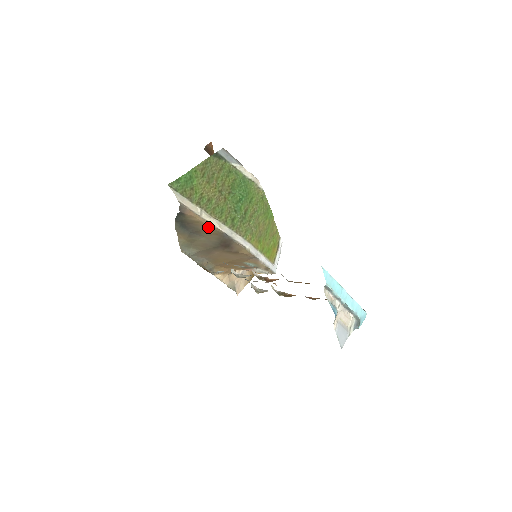
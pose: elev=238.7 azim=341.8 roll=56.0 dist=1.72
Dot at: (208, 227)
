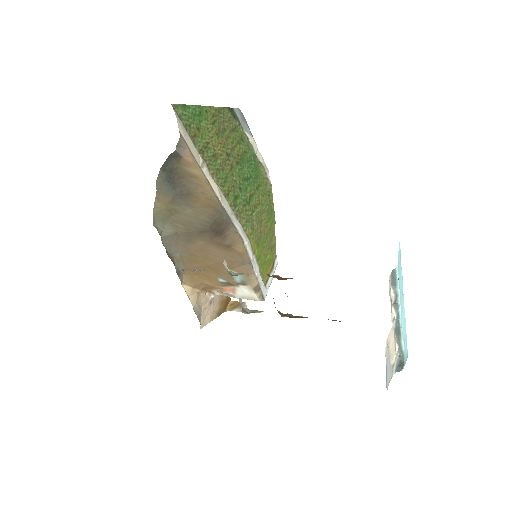
Dot at: (205, 190)
